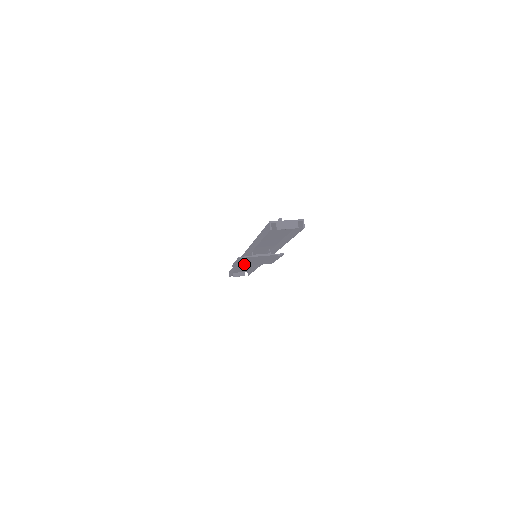
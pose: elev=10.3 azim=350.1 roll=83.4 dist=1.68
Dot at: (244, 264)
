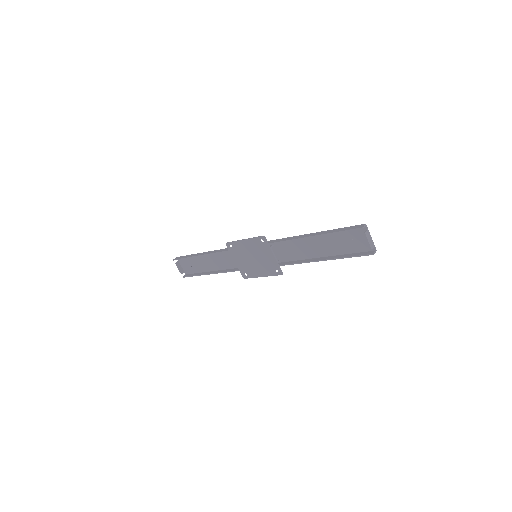
Dot at: (238, 251)
